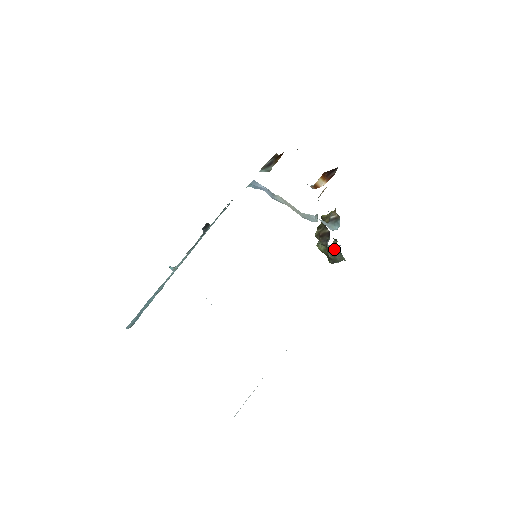
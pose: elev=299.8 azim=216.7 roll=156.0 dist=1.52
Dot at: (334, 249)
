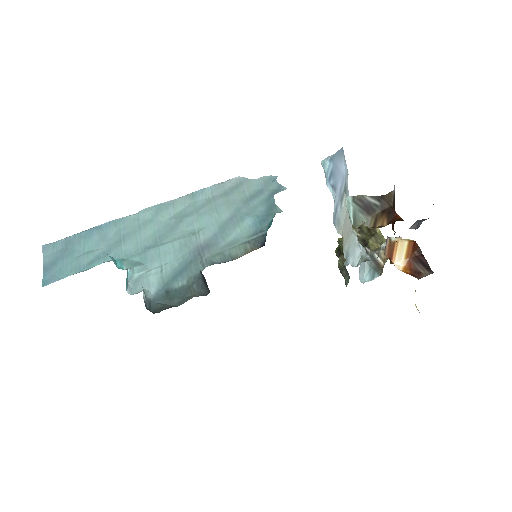
Dot at: occluded
